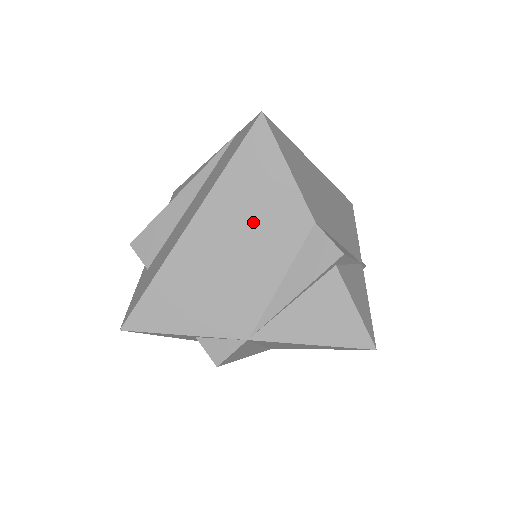
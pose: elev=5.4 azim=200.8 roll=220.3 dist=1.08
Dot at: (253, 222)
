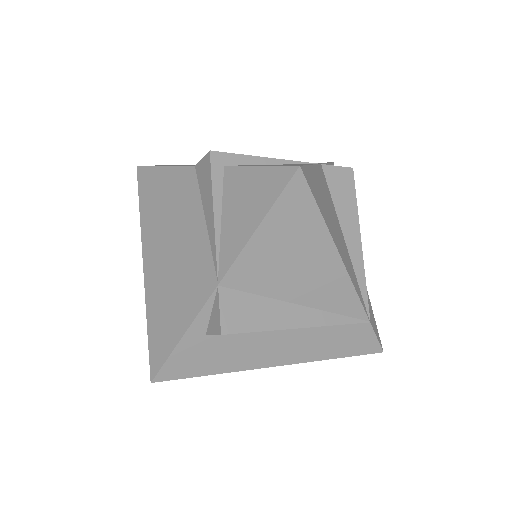
Dot at: (168, 215)
